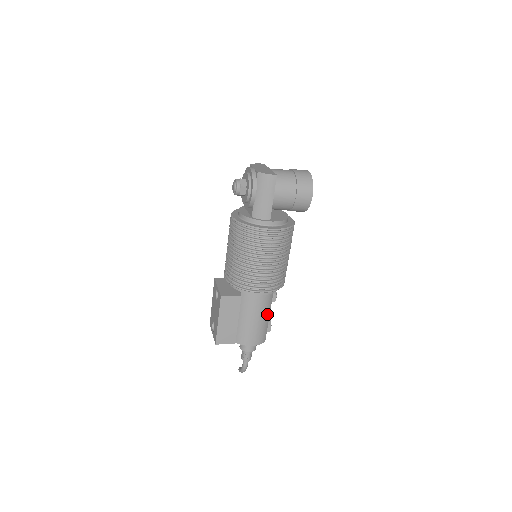
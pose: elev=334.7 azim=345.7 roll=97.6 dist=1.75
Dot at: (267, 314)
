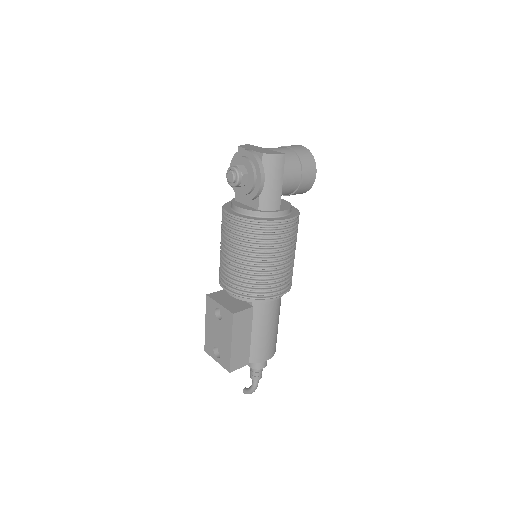
Dot at: (278, 319)
